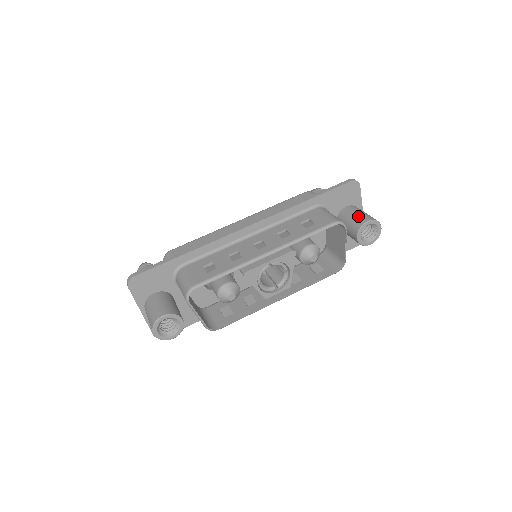
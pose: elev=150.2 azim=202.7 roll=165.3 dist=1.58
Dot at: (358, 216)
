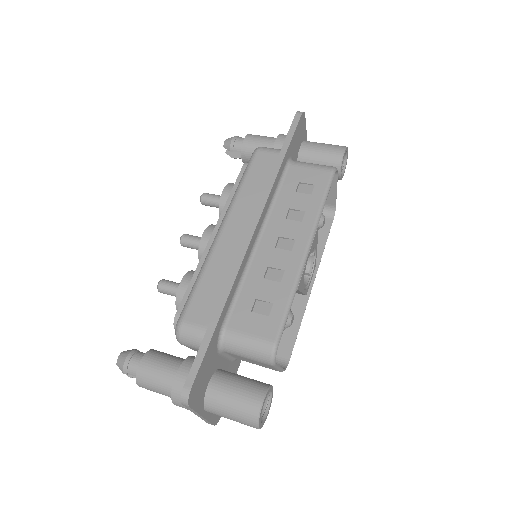
Dot at: (327, 151)
